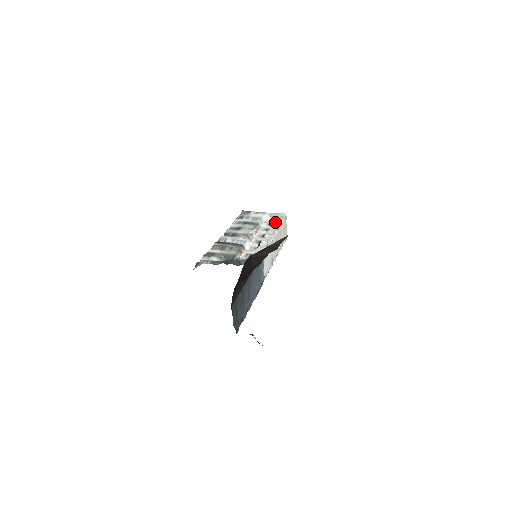
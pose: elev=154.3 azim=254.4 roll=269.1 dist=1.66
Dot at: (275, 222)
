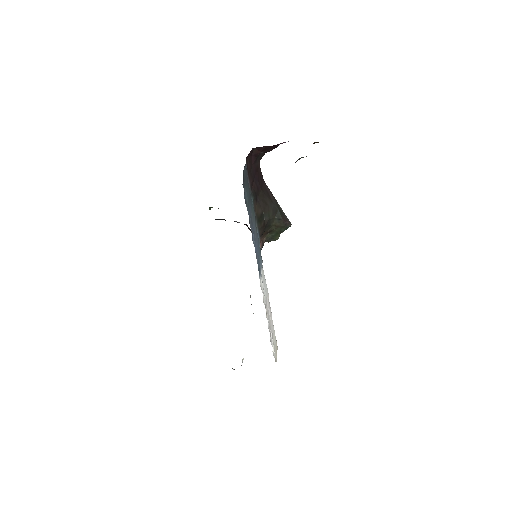
Dot at: occluded
